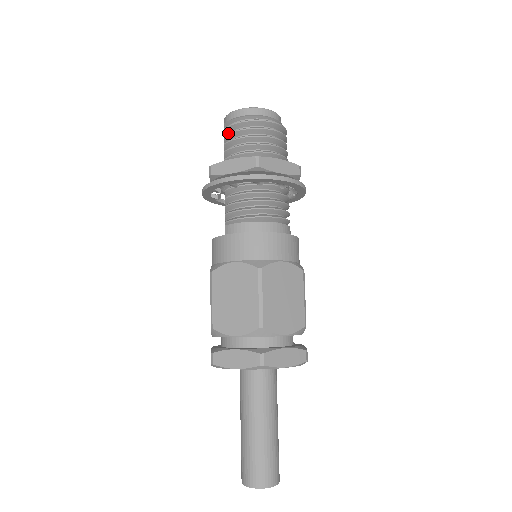
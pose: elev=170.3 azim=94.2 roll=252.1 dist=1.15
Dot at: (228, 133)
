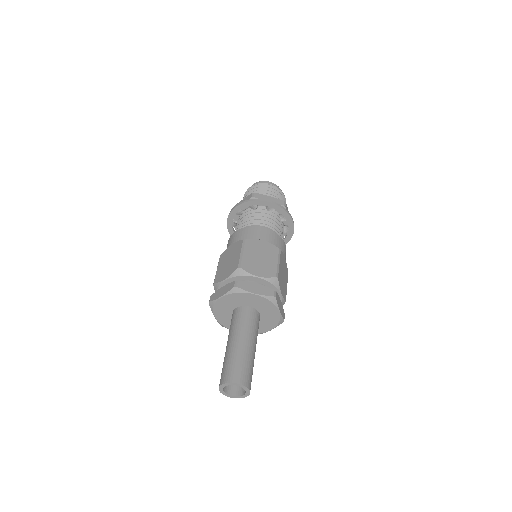
Dot at: occluded
